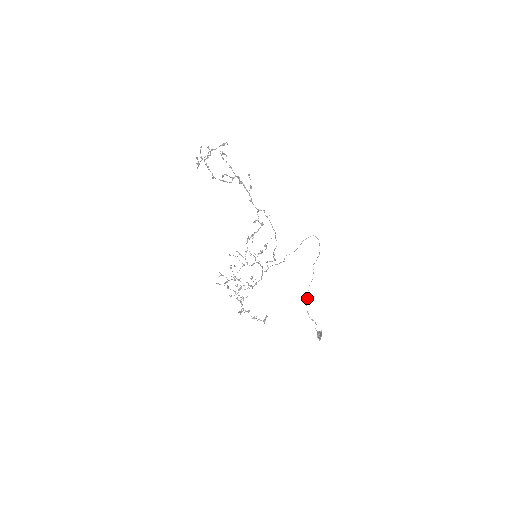
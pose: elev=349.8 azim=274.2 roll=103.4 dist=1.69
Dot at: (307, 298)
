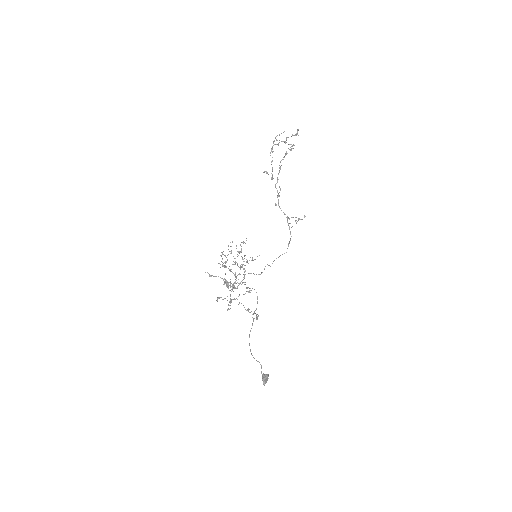
Dot at: occluded
